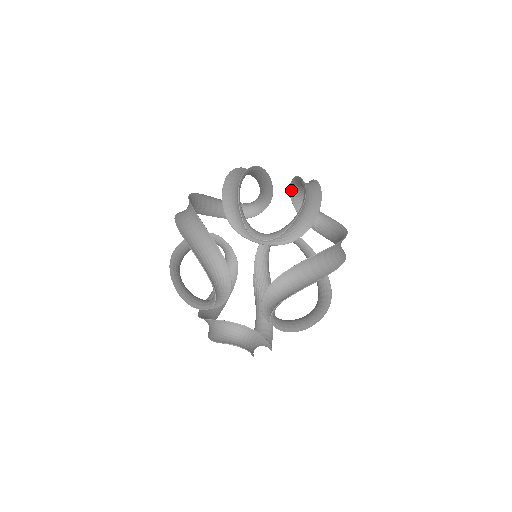
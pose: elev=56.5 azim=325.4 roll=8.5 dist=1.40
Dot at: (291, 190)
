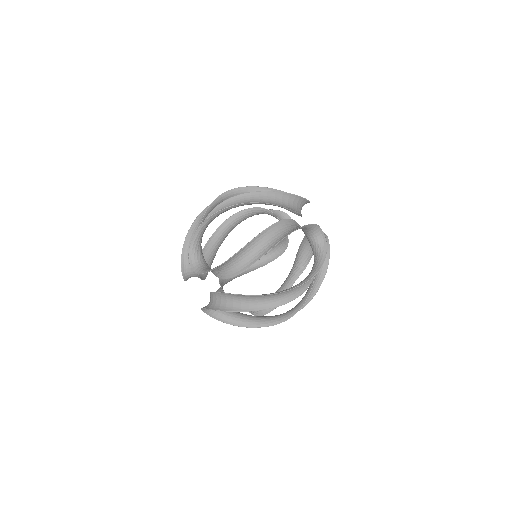
Dot at: (295, 222)
